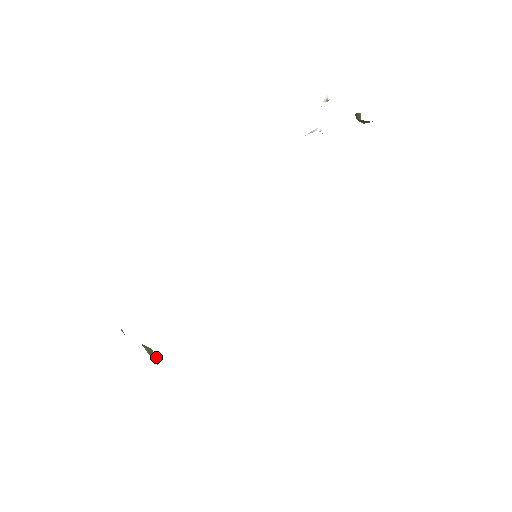
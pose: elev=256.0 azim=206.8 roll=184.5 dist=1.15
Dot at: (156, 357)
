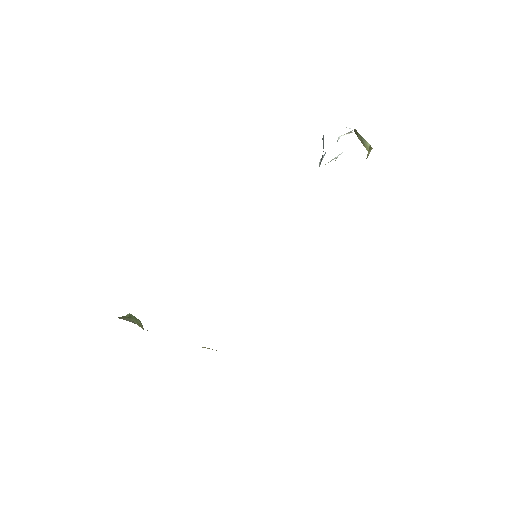
Dot at: (141, 323)
